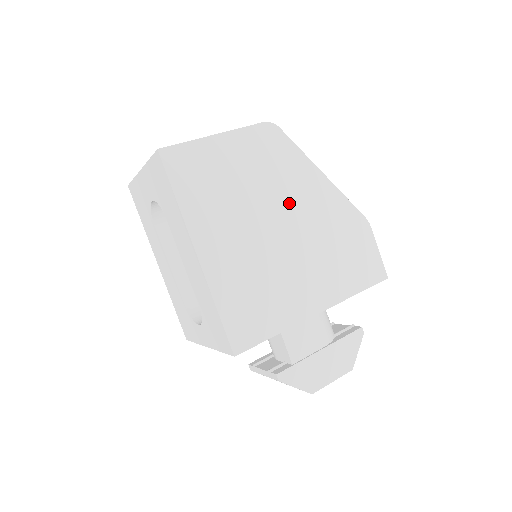
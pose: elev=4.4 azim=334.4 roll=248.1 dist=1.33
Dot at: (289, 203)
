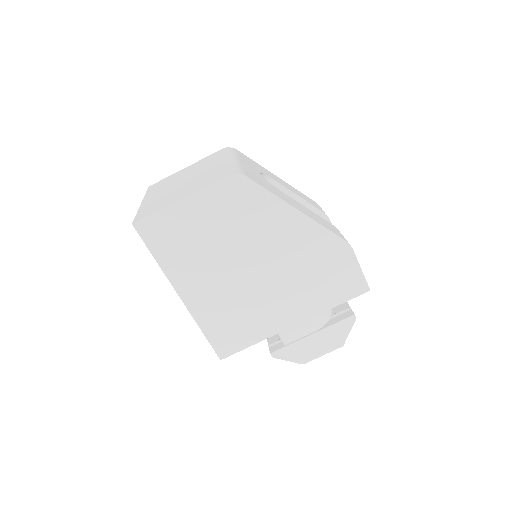
Dot at: (261, 244)
